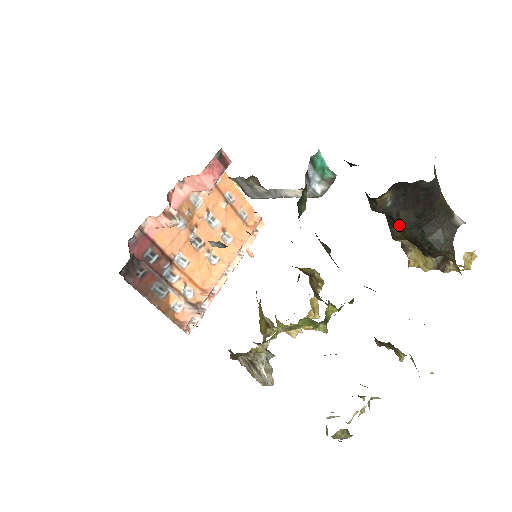
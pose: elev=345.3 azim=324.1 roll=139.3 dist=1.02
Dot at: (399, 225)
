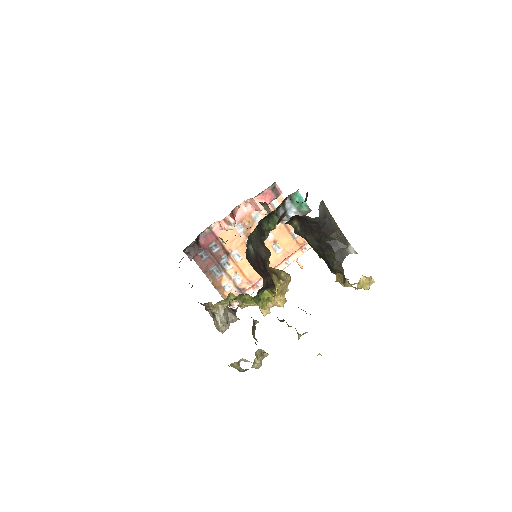
Dot at: (311, 246)
